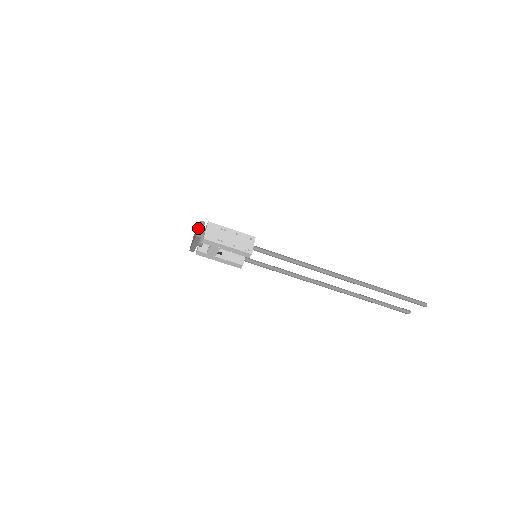
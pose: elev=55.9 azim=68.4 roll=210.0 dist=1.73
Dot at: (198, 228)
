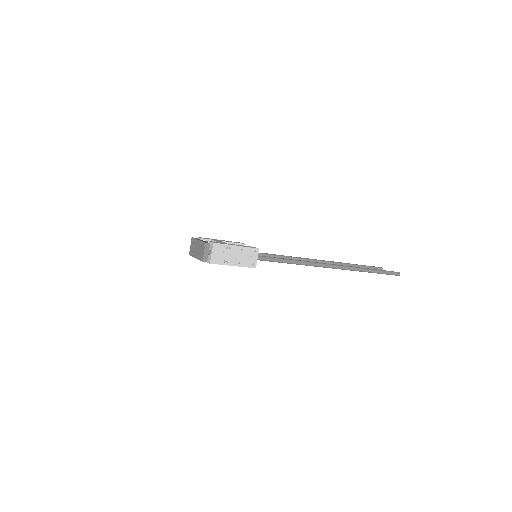
Dot at: (203, 252)
